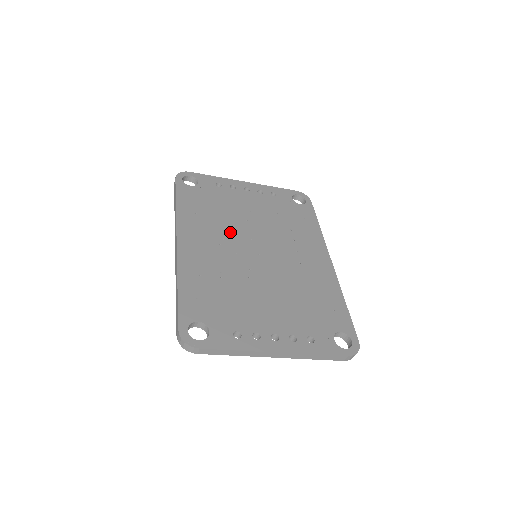
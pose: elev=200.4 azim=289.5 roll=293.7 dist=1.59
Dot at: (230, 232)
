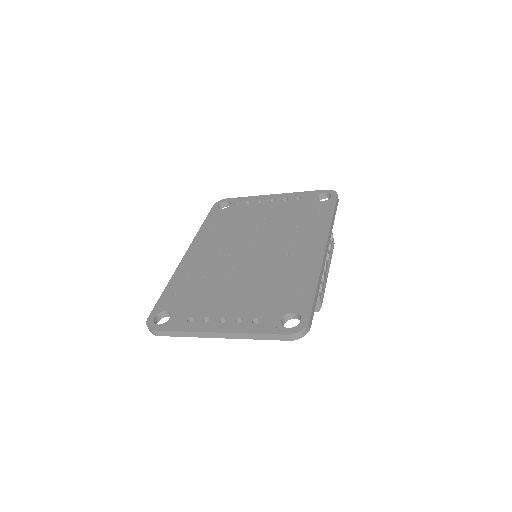
Dot at: (234, 239)
